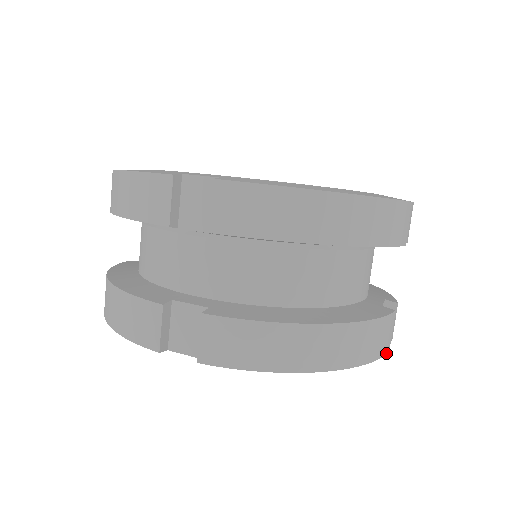
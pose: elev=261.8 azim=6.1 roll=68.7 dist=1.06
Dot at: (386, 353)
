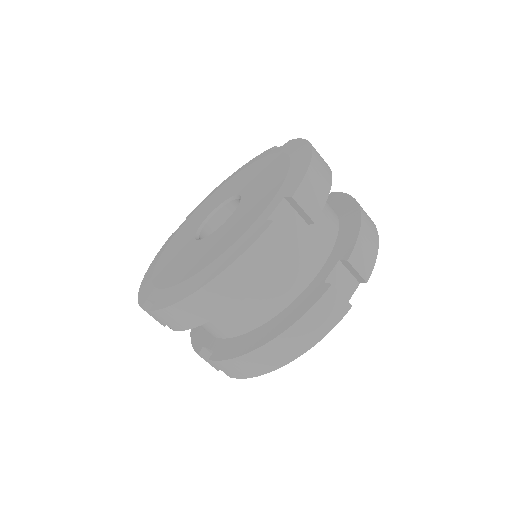
Dot at: (345, 314)
